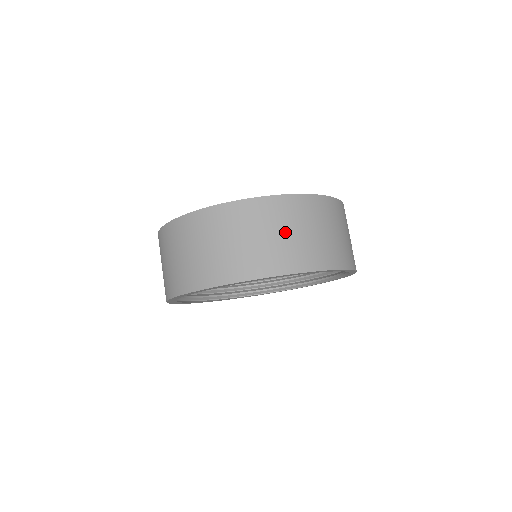
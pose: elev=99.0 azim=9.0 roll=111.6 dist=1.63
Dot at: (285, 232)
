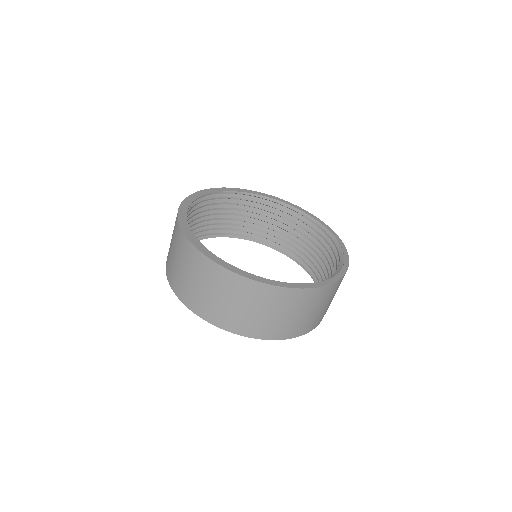
Dot at: (205, 288)
